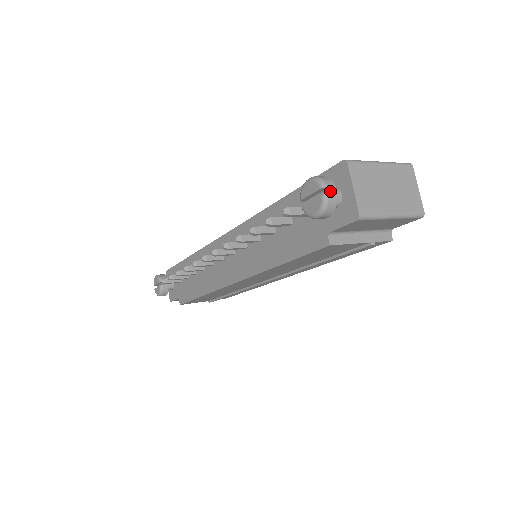
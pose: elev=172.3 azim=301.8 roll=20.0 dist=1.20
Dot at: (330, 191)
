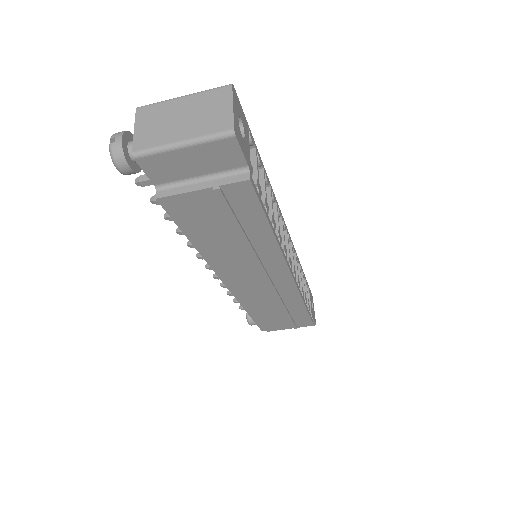
Dot at: (115, 141)
